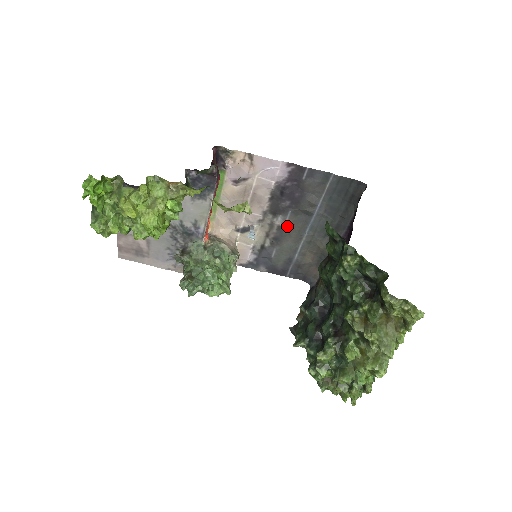
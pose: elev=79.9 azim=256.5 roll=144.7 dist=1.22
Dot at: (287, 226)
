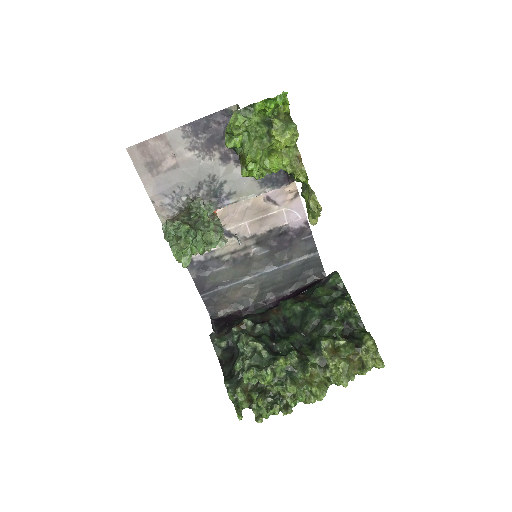
Dot at: (252, 258)
